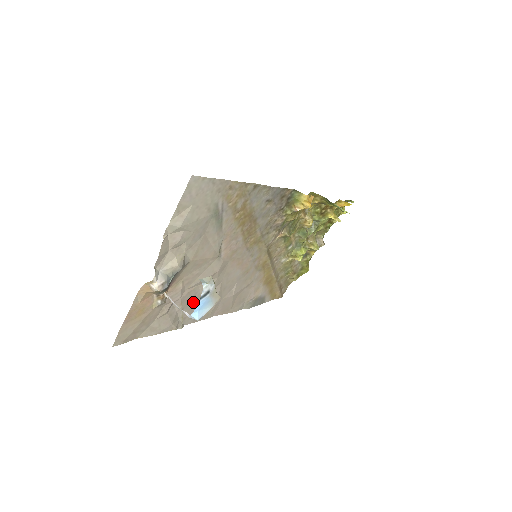
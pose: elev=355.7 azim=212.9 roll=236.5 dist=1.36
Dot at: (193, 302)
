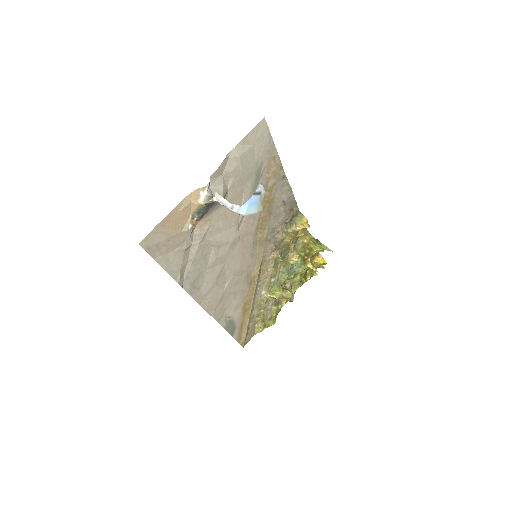
Dot at: (201, 263)
